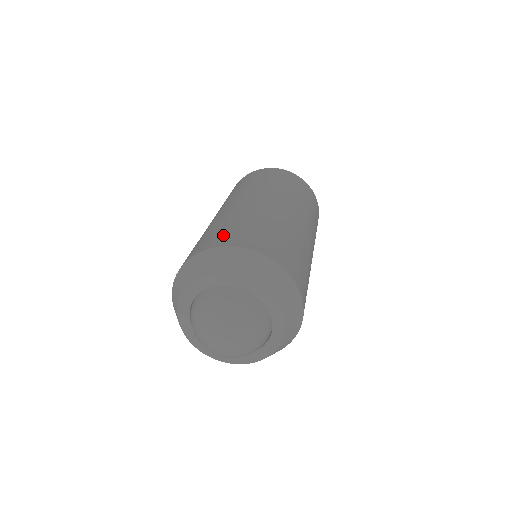
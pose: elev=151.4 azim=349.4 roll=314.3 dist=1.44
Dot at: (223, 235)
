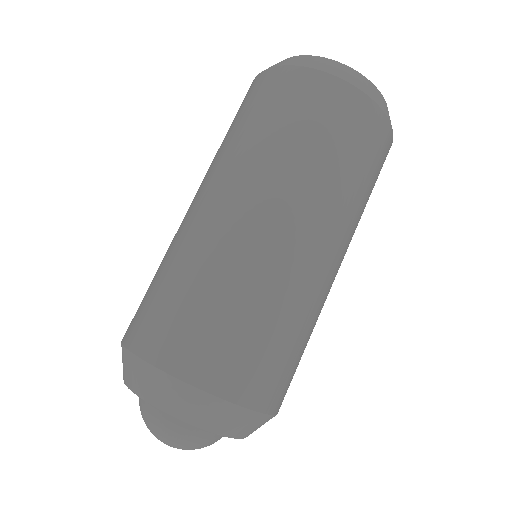
Dot at: (253, 368)
